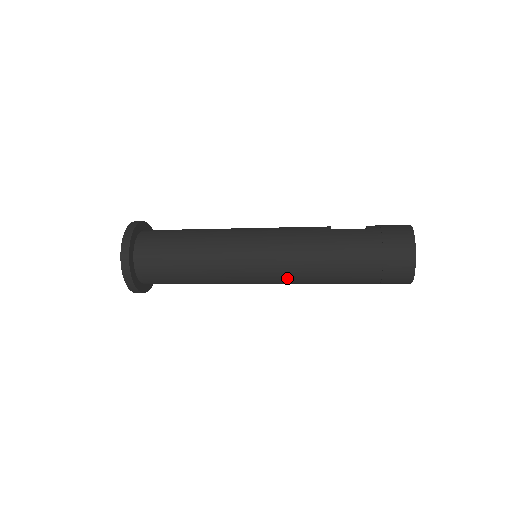
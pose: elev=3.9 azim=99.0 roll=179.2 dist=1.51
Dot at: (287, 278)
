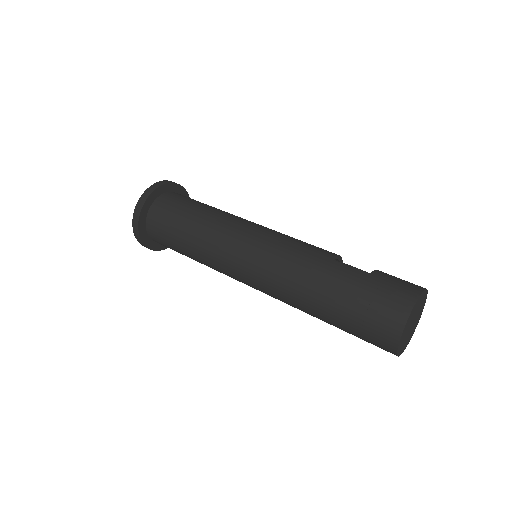
Dot at: (268, 291)
